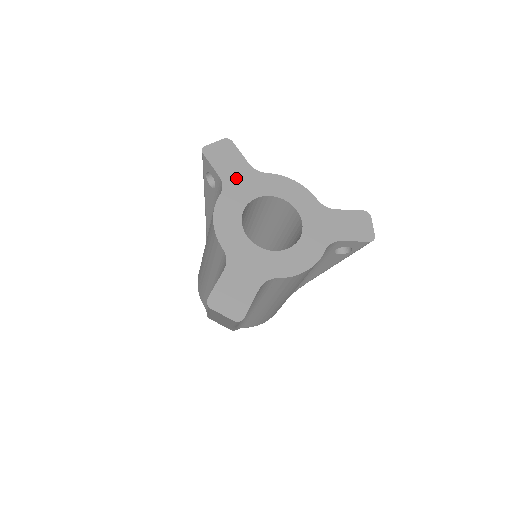
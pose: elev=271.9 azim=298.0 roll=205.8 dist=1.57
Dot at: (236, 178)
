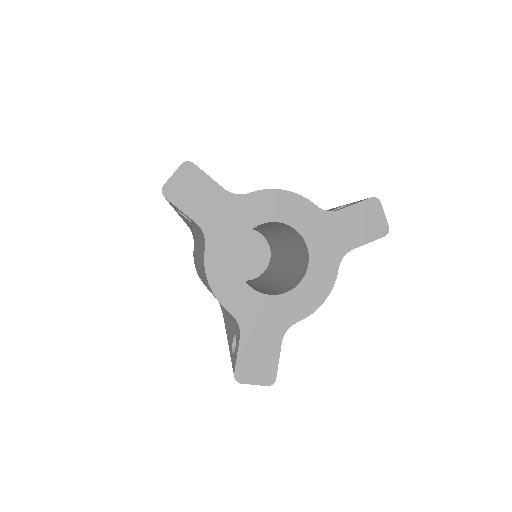
Dot at: (215, 216)
